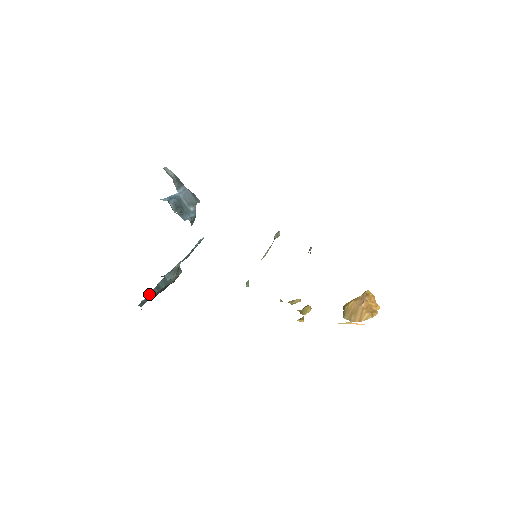
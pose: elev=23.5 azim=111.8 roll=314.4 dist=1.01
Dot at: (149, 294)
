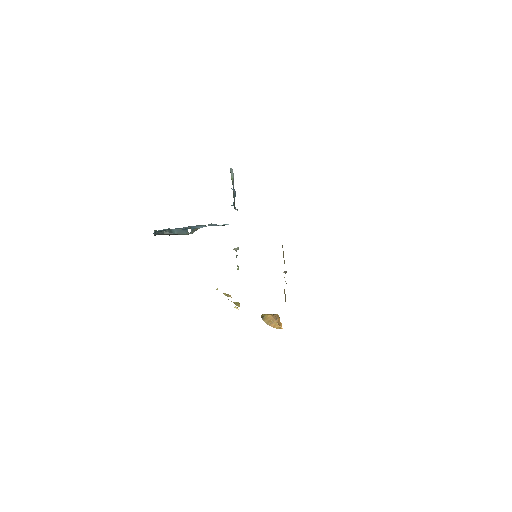
Dot at: (162, 231)
